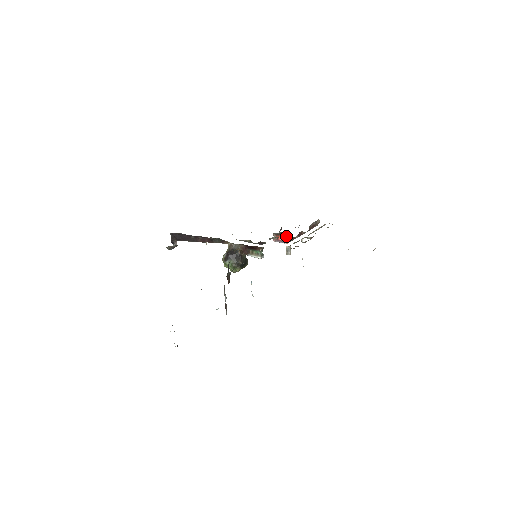
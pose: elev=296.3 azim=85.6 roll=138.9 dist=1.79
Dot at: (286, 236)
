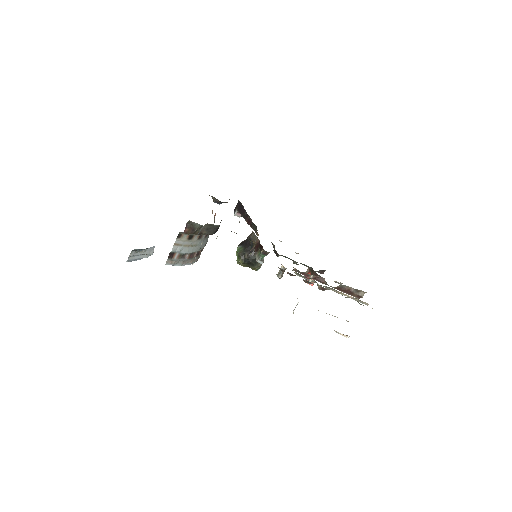
Dot at: occluded
